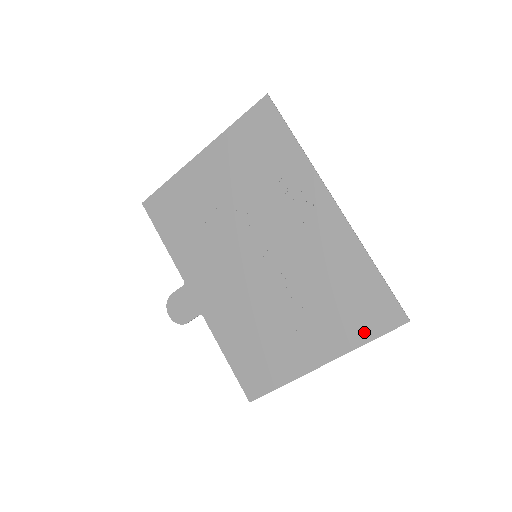
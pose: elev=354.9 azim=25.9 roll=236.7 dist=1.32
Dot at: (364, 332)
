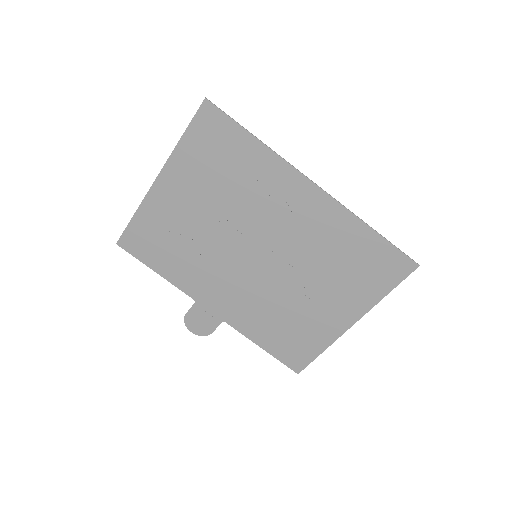
Dot at: (381, 287)
